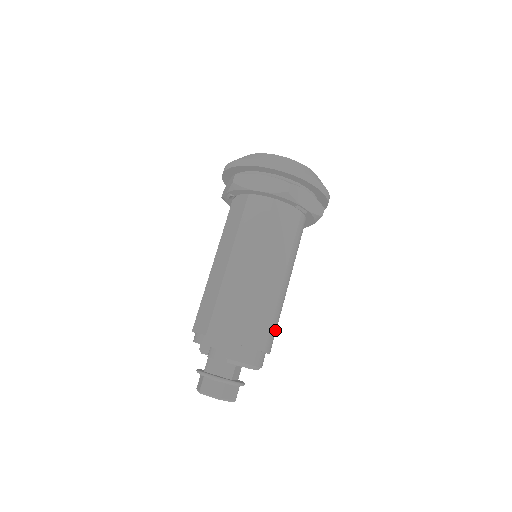
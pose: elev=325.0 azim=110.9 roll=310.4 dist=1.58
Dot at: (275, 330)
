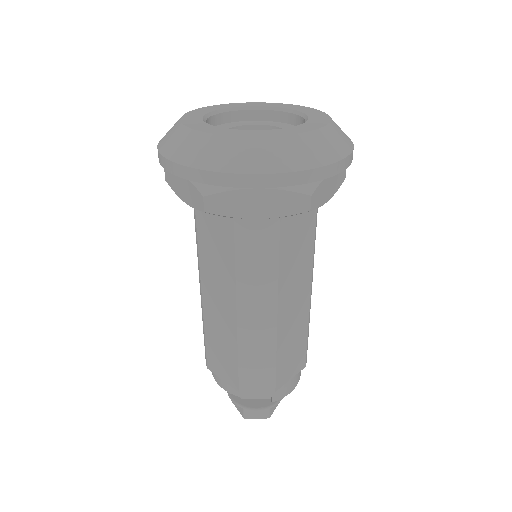
Dot at: occluded
